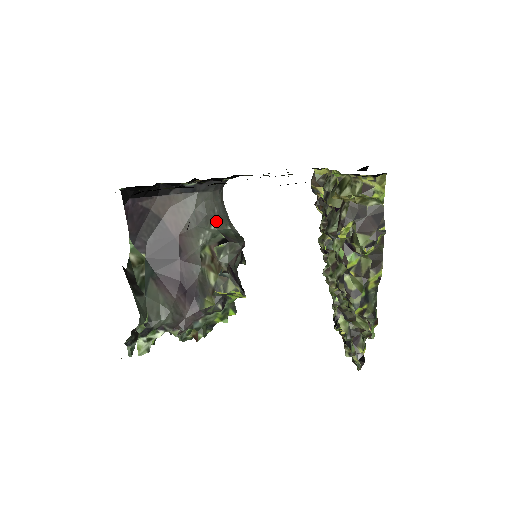
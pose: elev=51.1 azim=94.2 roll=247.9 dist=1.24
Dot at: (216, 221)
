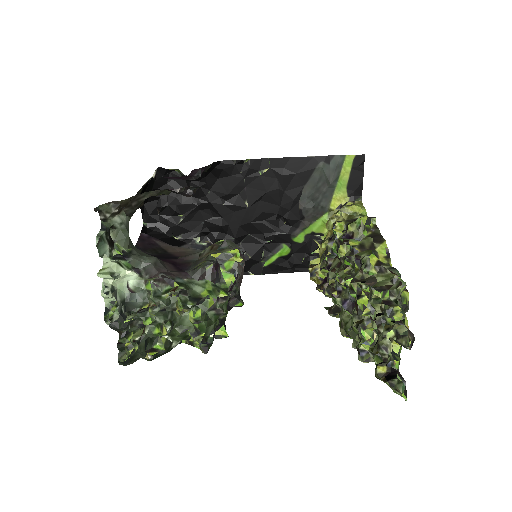
Dot at: occluded
